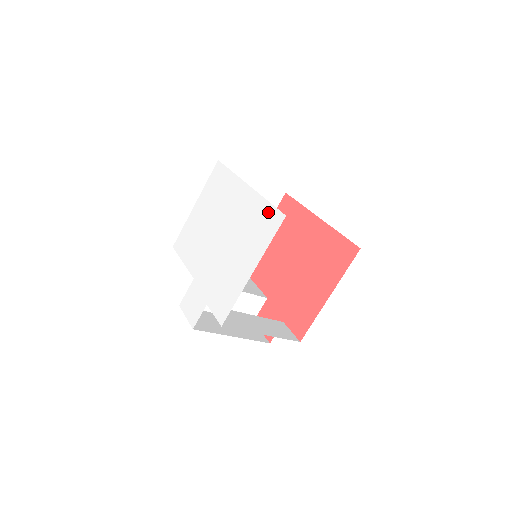
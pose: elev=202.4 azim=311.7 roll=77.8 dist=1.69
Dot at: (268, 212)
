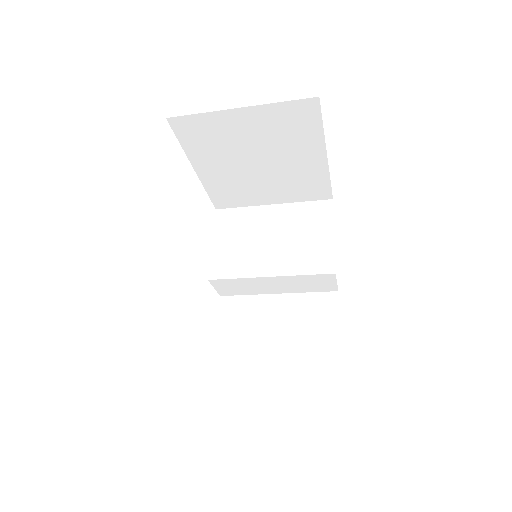
Dot at: occluded
